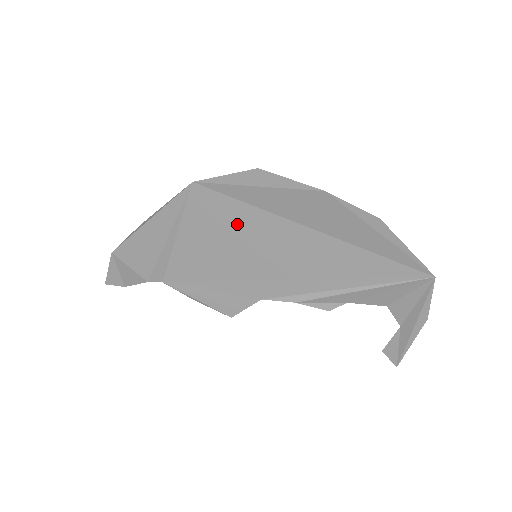
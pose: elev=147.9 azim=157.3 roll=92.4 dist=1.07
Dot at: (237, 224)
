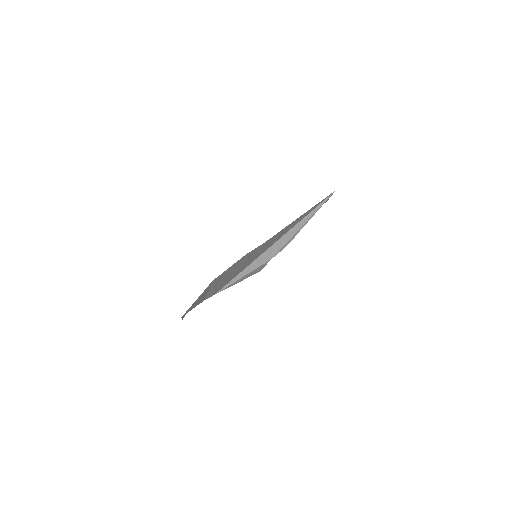
Dot at: occluded
